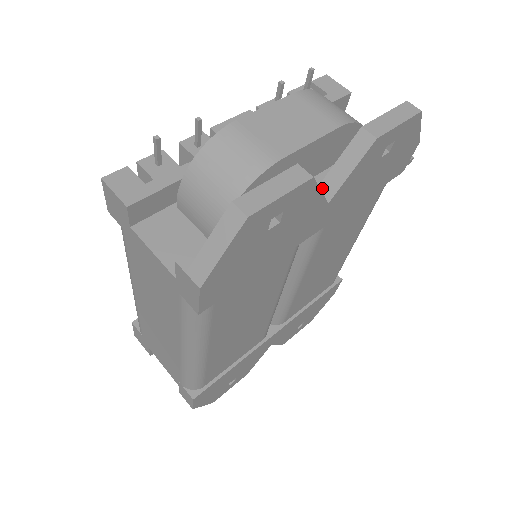
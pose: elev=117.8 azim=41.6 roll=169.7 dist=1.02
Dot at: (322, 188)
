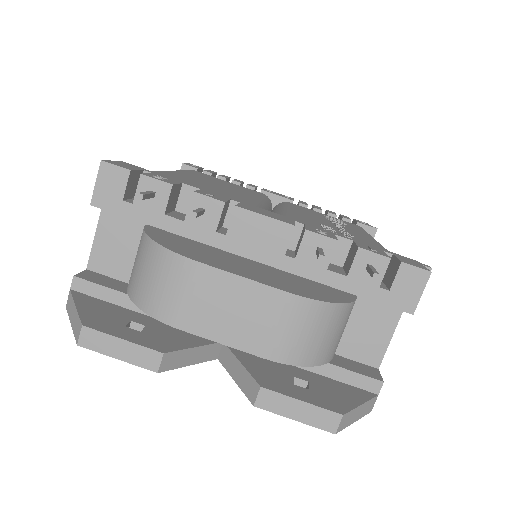
Dot at: (225, 350)
